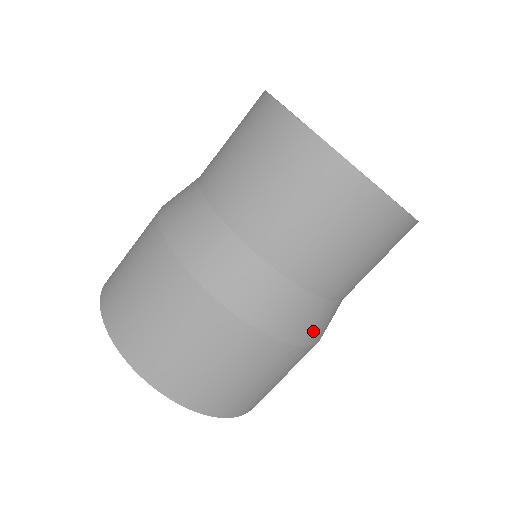
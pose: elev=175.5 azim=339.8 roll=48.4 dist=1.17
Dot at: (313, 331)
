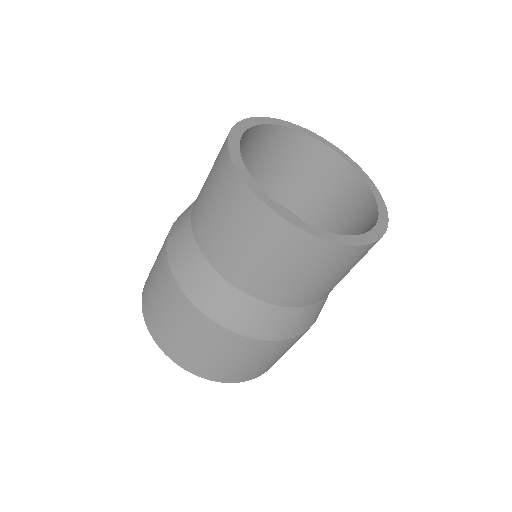
Dot at: occluded
